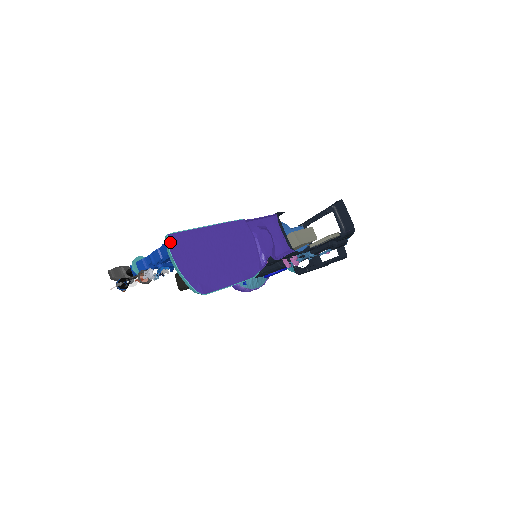
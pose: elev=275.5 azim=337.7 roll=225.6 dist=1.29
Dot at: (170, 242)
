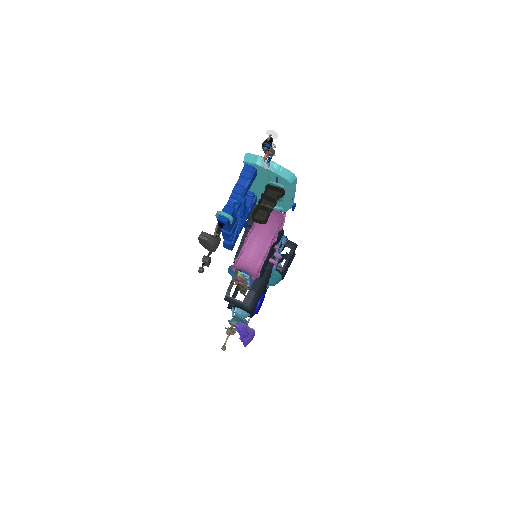
Dot at: (252, 155)
